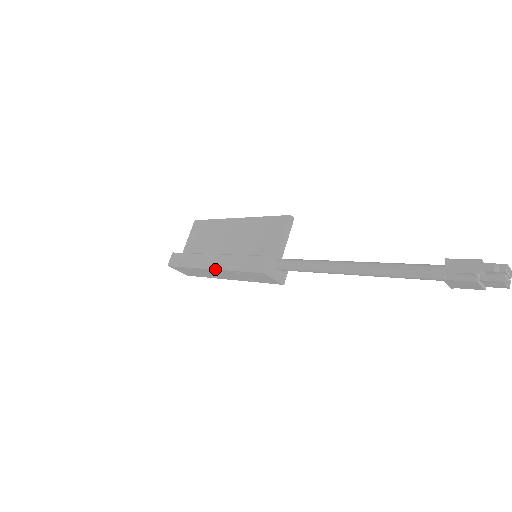
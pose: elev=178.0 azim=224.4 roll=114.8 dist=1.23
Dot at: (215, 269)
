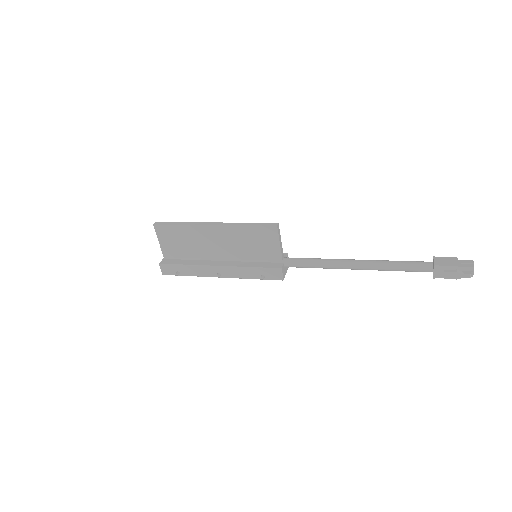
Dot at: occluded
